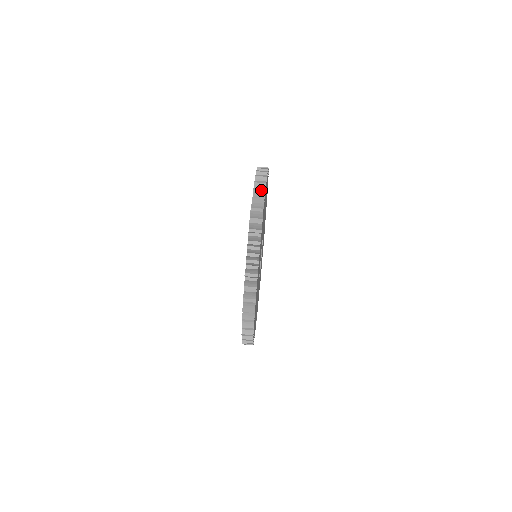
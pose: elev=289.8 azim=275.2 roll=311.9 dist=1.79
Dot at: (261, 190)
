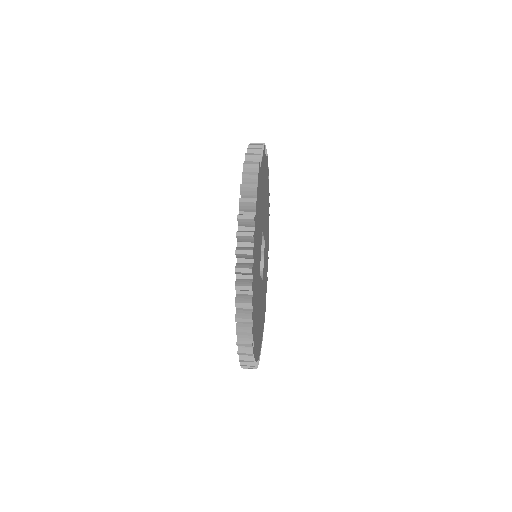
Dot at: occluded
